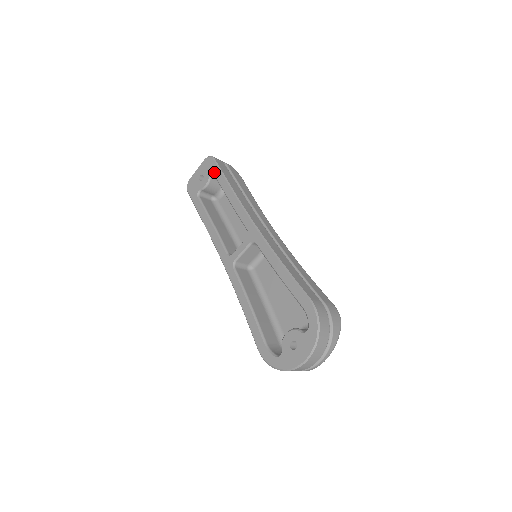
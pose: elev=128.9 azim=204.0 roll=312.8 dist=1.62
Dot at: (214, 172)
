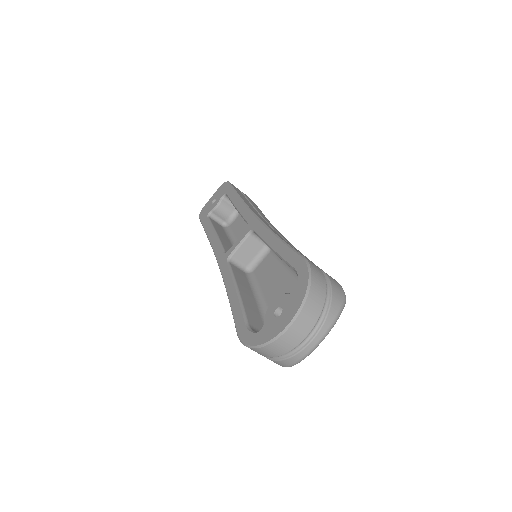
Dot at: (226, 191)
